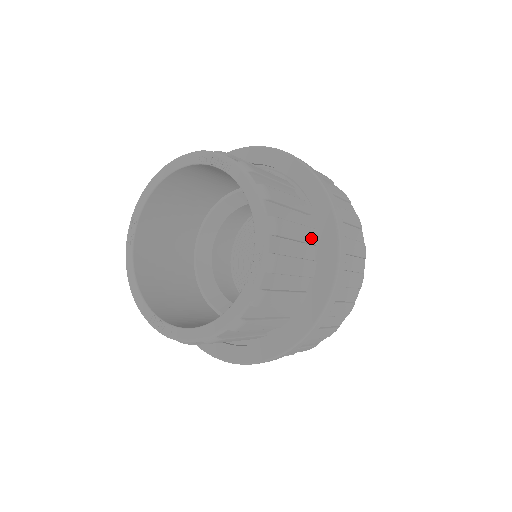
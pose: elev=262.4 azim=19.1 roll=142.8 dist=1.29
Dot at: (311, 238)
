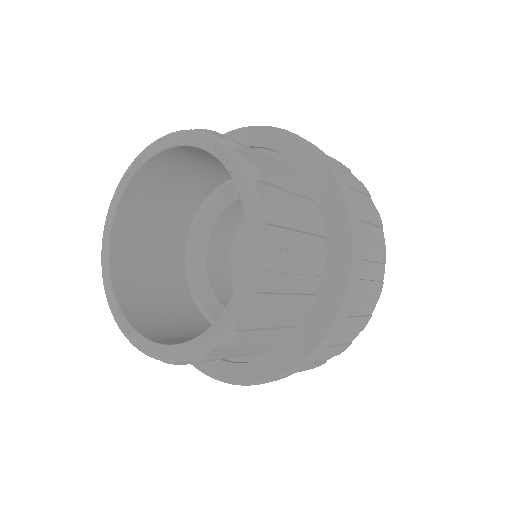
Dot at: occluded
